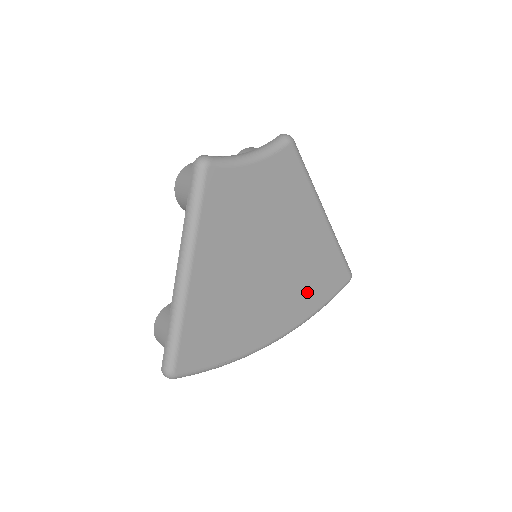
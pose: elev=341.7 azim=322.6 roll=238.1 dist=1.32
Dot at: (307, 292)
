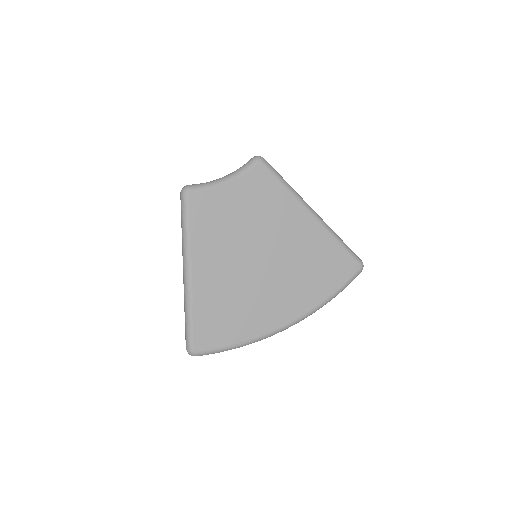
Dot at: (311, 282)
